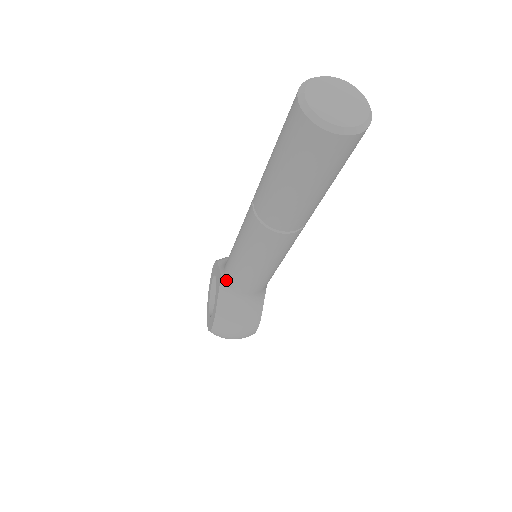
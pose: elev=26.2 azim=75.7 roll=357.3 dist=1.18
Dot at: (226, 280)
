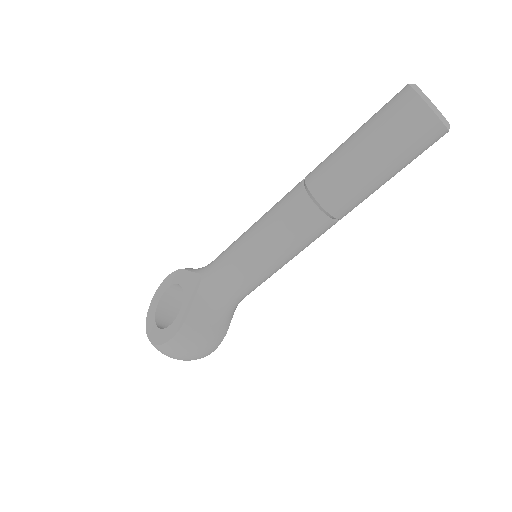
Dot at: (214, 278)
